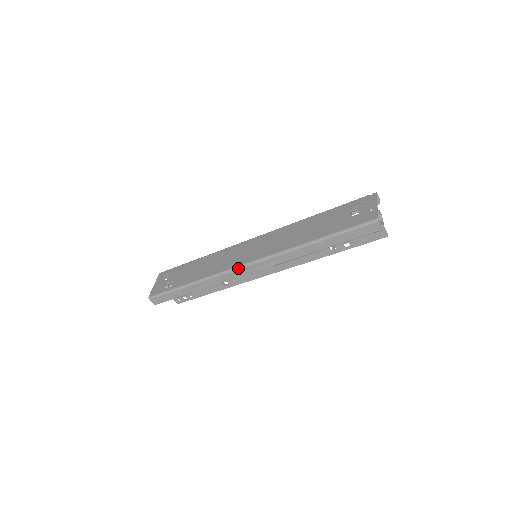
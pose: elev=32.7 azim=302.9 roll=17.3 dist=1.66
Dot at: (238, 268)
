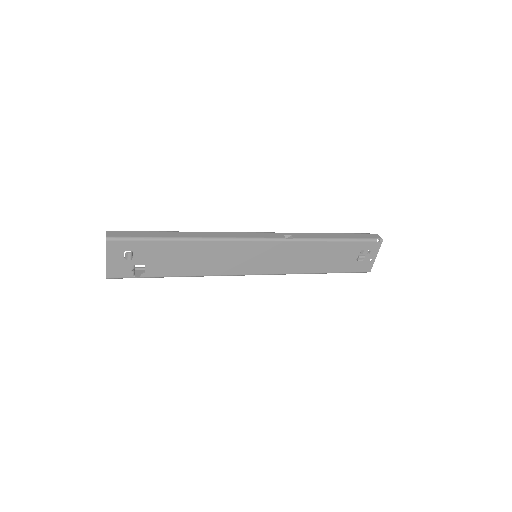
Dot at: occluded
